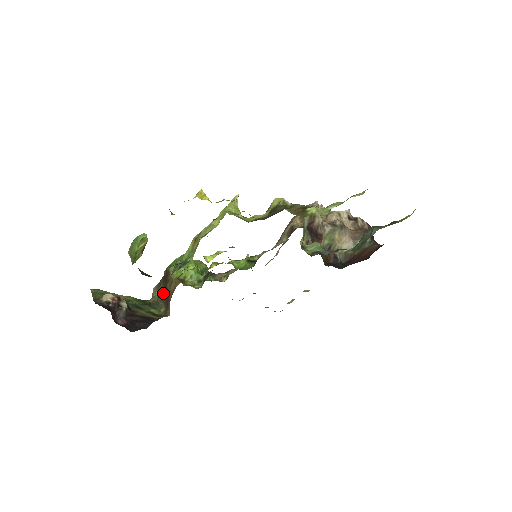
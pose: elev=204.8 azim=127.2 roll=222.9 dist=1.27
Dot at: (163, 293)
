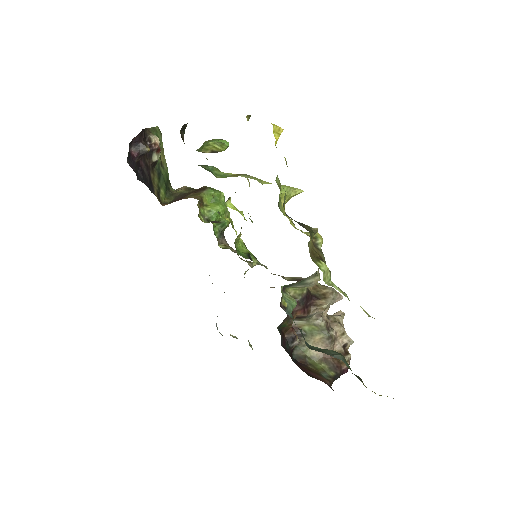
Dot at: (183, 194)
